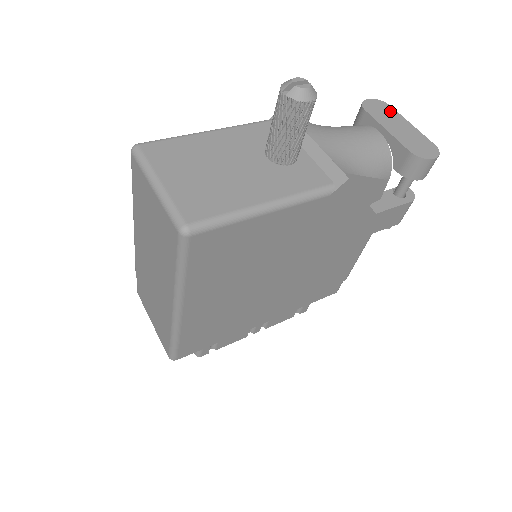
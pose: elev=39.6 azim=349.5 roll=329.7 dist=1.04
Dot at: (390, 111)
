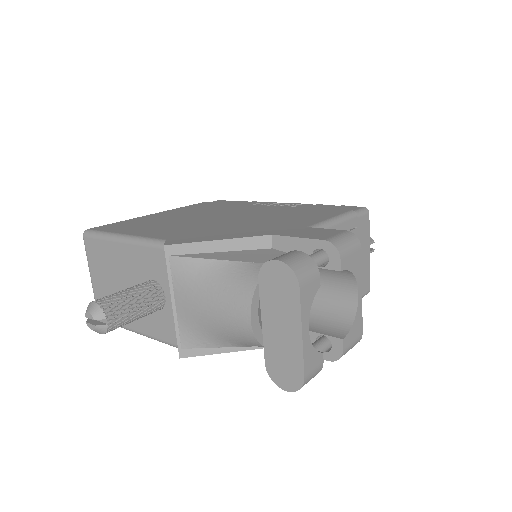
Dot at: (290, 297)
